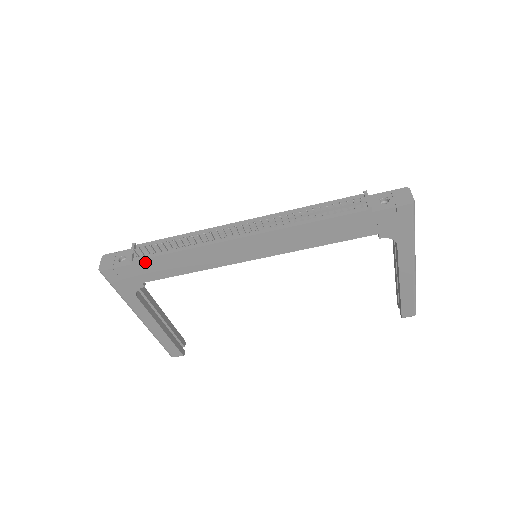
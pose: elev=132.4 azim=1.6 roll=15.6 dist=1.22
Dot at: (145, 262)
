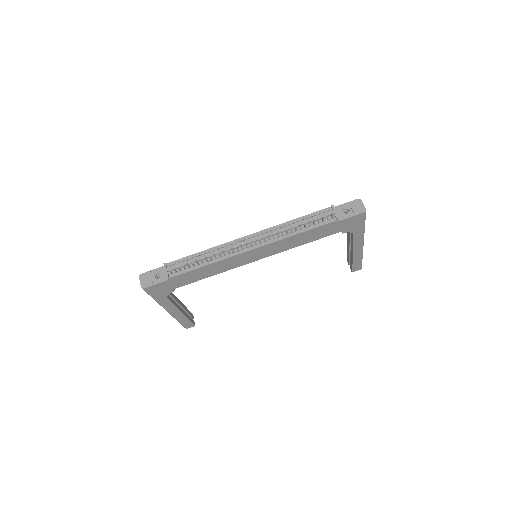
Dot at: (178, 277)
